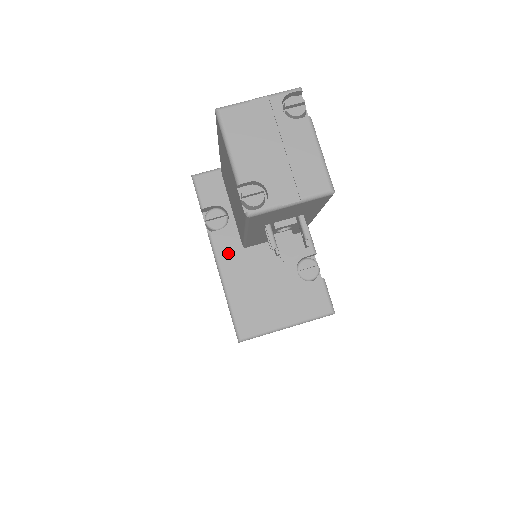
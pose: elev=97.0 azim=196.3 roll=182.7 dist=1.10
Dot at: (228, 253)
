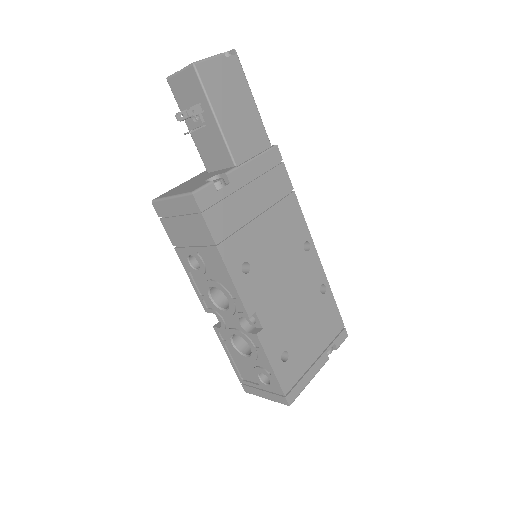
Dot at: (200, 175)
